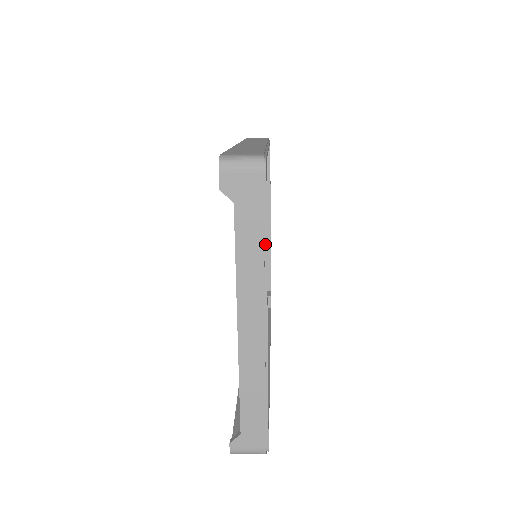
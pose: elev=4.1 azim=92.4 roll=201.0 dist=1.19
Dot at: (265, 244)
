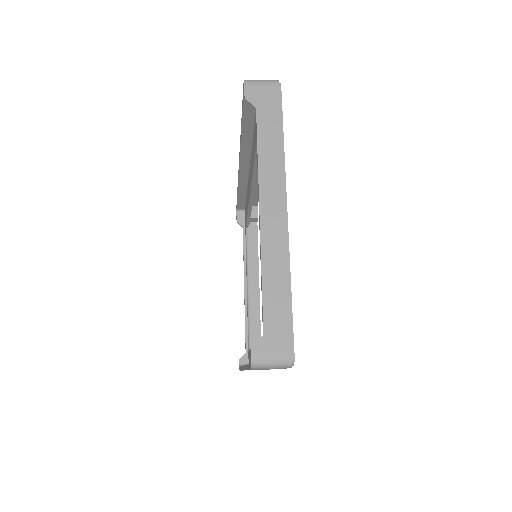
Dot at: (282, 141)
